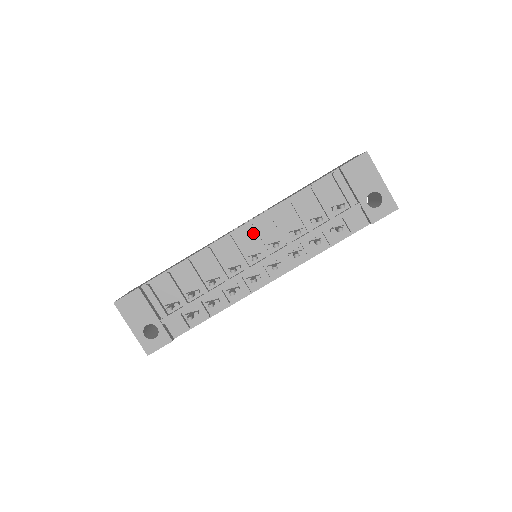
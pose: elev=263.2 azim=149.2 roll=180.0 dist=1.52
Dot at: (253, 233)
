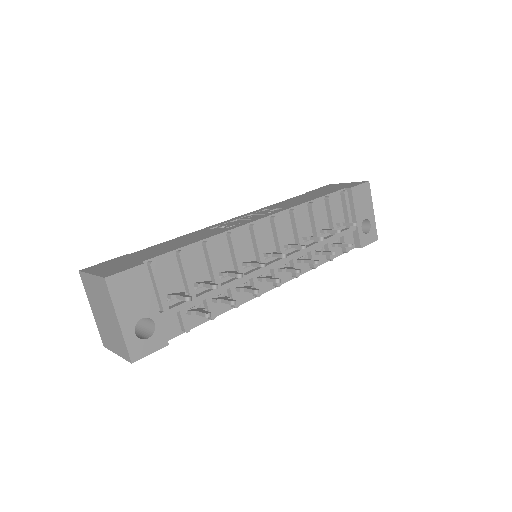
Dot at: (277, 228)
